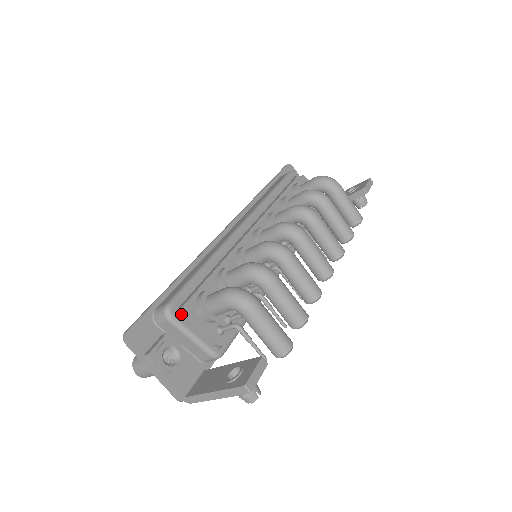
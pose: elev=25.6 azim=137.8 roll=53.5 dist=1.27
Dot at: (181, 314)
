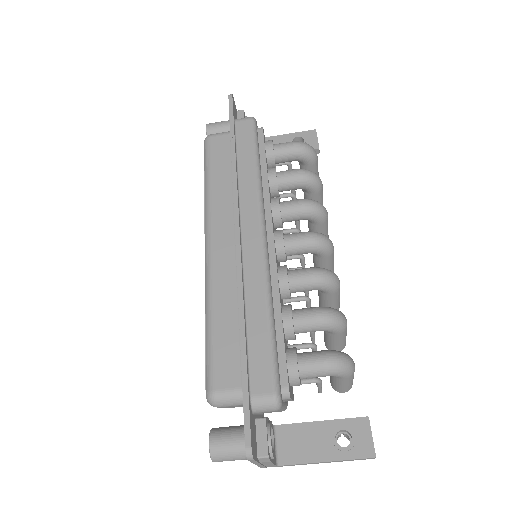
Dot at: (287, 397)
